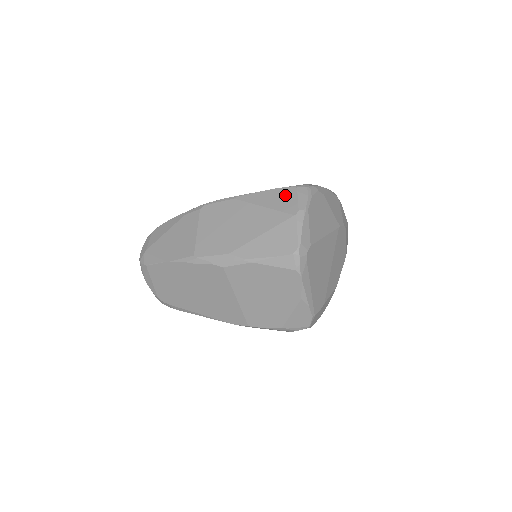
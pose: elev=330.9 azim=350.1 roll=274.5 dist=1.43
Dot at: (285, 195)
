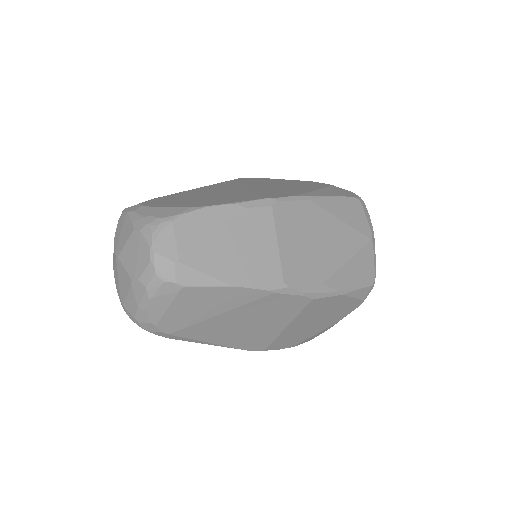
Dot at: (355, 209)
